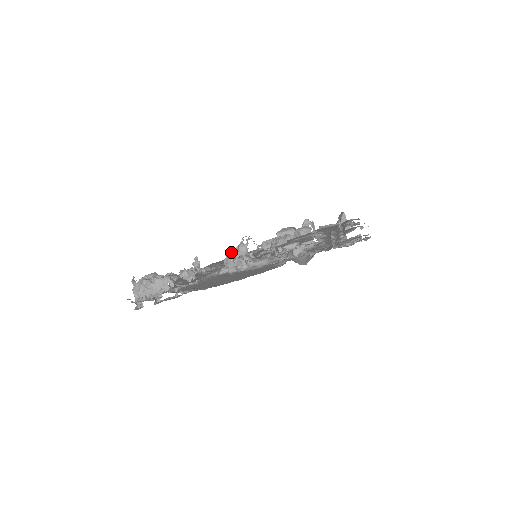
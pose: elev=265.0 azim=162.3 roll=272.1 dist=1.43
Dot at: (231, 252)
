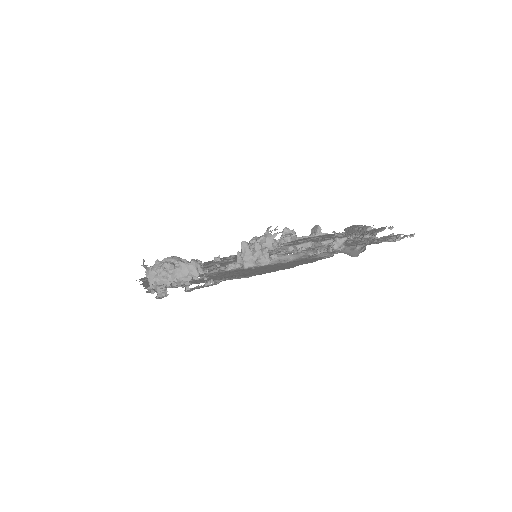
Dot at: (248, 244)
